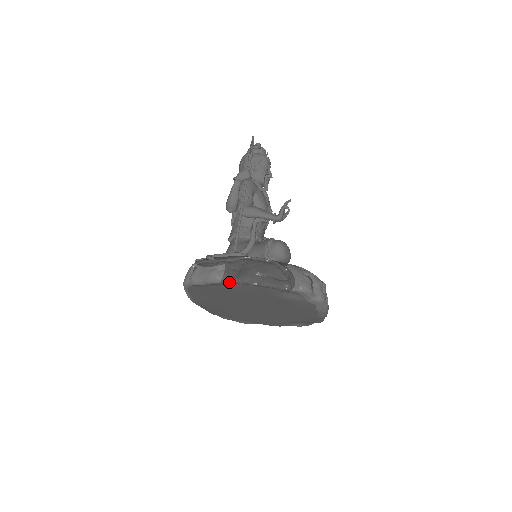
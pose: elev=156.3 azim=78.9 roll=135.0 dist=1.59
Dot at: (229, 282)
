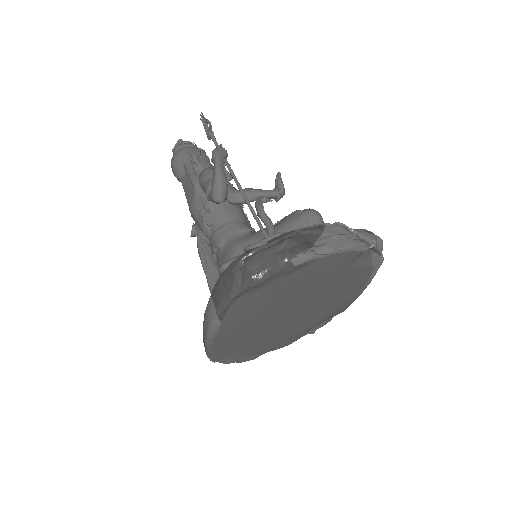
Dot at: (312, 258)
